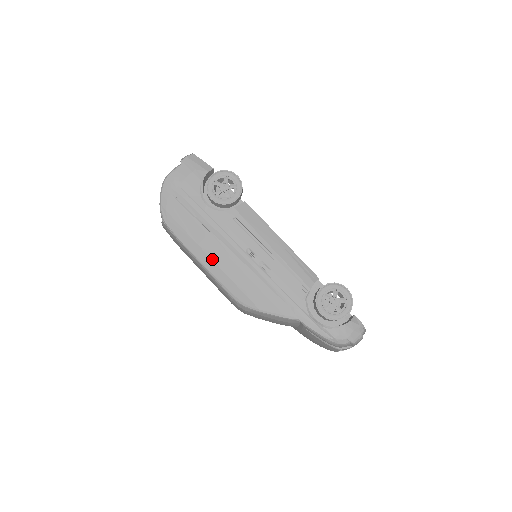
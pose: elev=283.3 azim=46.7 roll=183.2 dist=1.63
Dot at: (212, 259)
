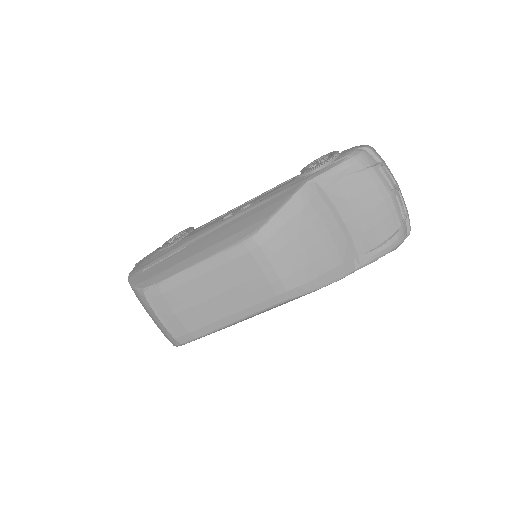
Dot at: (202, 250)
